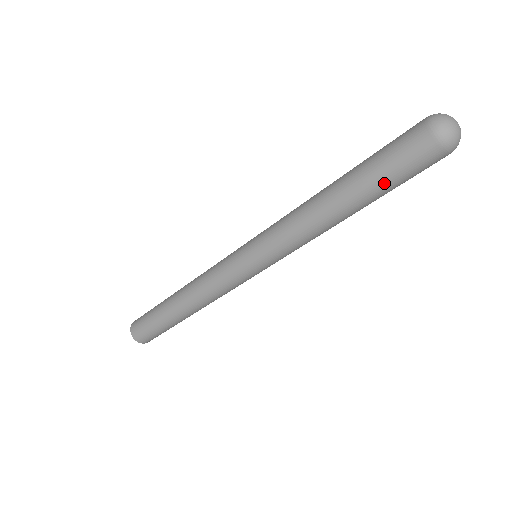
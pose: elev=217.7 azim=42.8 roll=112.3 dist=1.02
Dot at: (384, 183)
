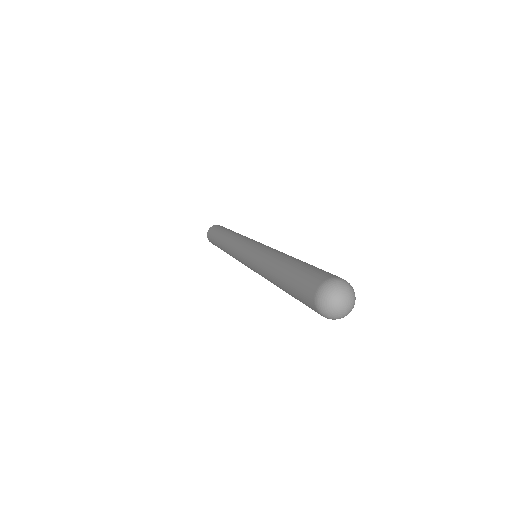
Dot at: occluded
